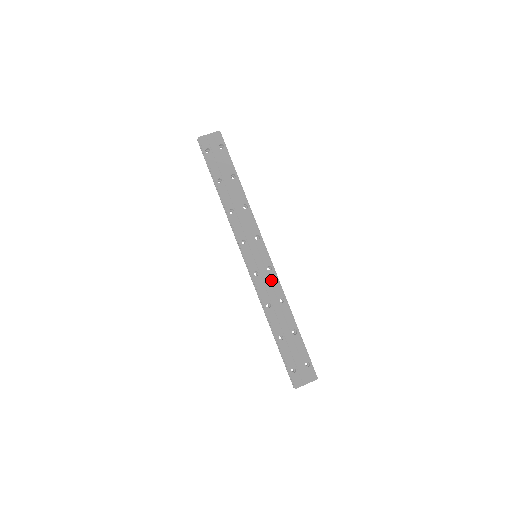
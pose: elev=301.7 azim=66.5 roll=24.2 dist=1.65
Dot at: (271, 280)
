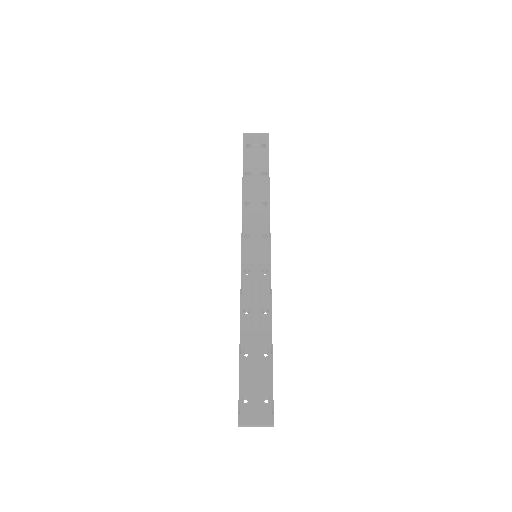
Dot at: (262, 285)
